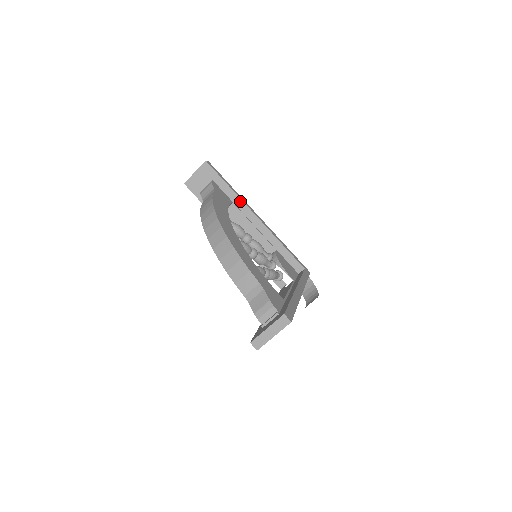
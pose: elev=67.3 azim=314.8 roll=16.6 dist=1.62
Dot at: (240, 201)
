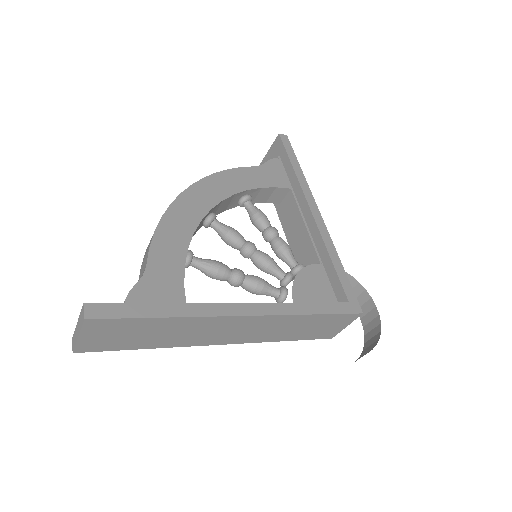
Dot at: (299, 187)
